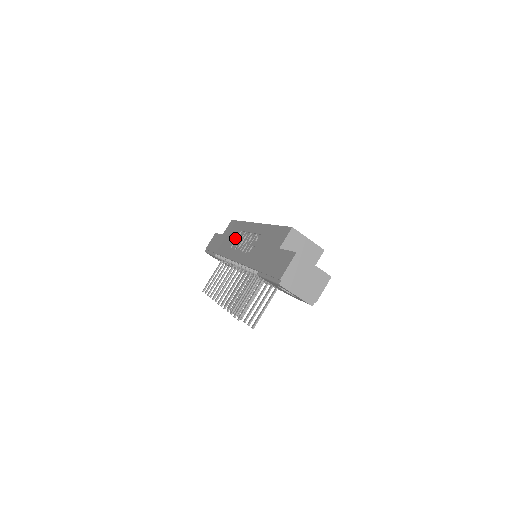
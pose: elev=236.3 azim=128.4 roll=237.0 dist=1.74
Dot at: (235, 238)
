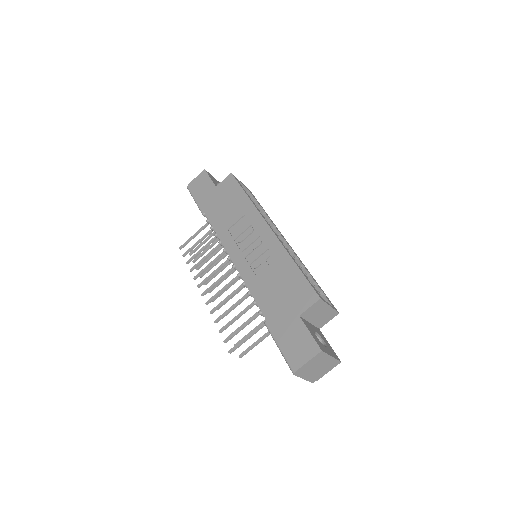
Dot at: (236, 219)
